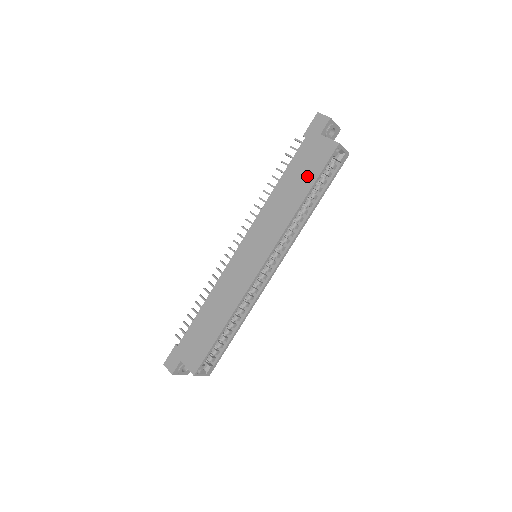
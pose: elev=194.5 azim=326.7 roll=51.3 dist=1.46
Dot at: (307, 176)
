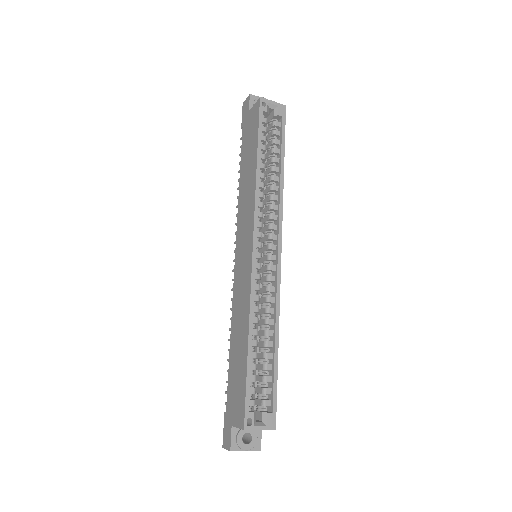
Dot at: (252, 146)
